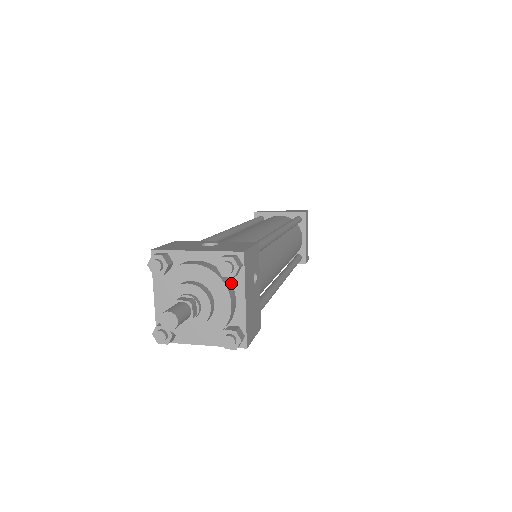
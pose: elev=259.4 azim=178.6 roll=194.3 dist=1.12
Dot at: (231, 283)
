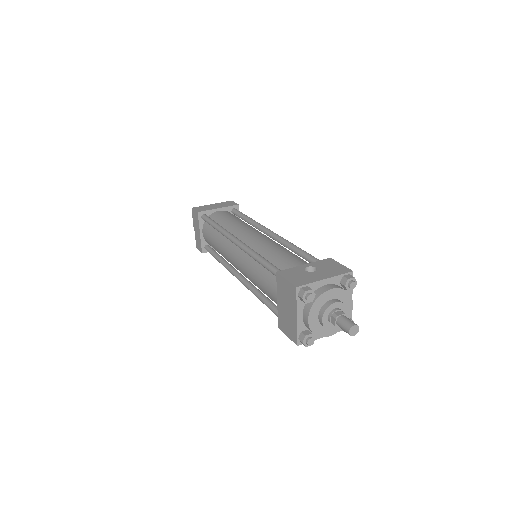
Dot at: occluded
